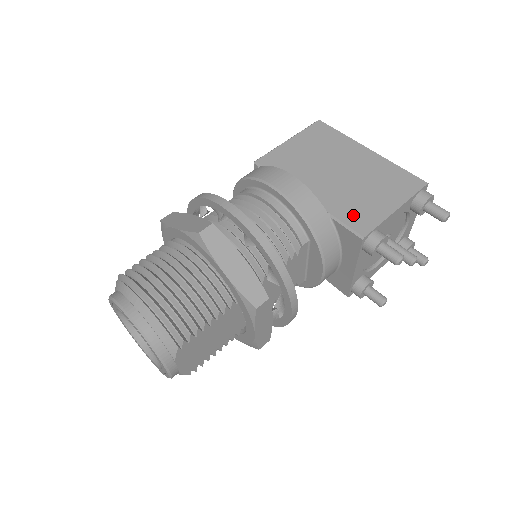
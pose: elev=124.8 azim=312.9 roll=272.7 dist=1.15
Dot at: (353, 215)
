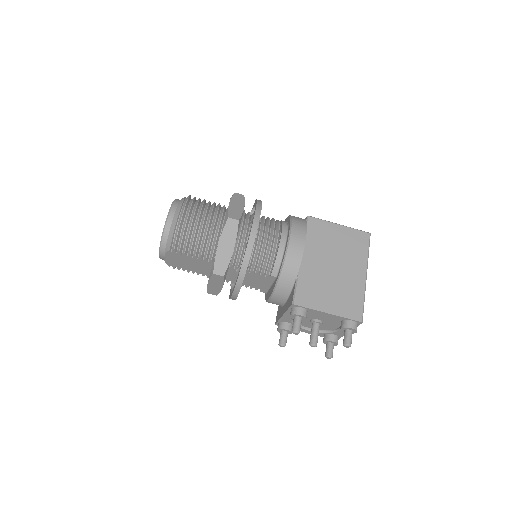
Dot at: (306, 290)
